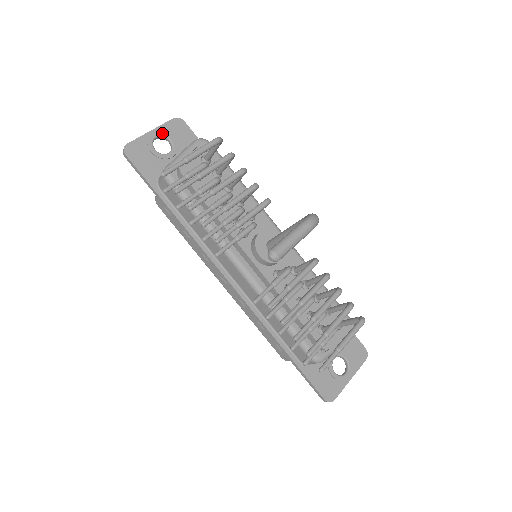
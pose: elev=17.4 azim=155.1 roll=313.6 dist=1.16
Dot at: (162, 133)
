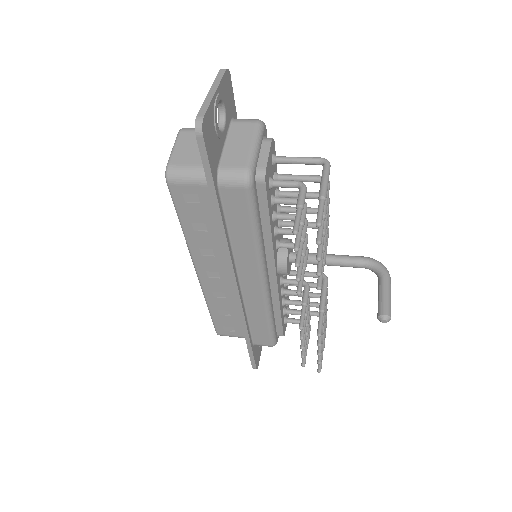
Dot at: (222, 96)
